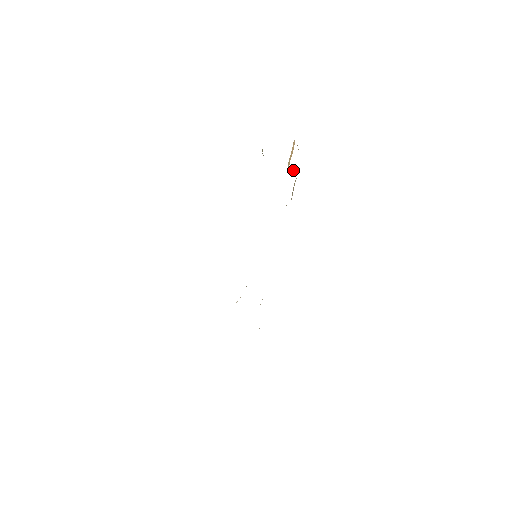
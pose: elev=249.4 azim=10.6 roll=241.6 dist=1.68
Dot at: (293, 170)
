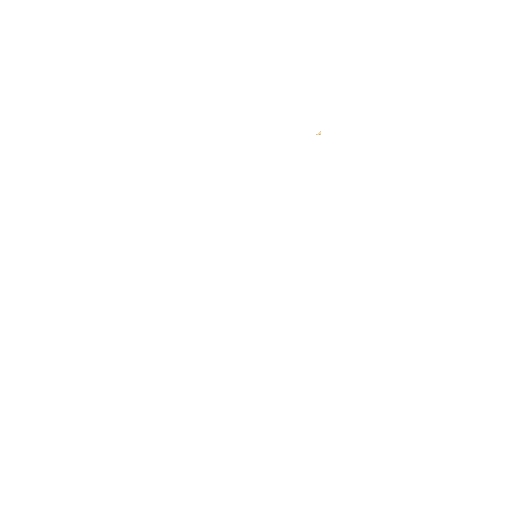
Dot at: (320, 131)
